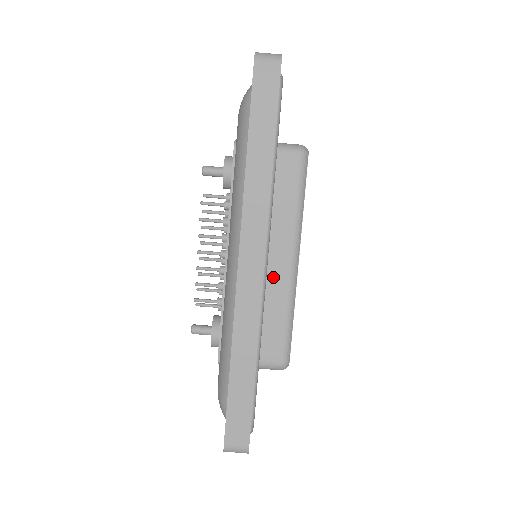
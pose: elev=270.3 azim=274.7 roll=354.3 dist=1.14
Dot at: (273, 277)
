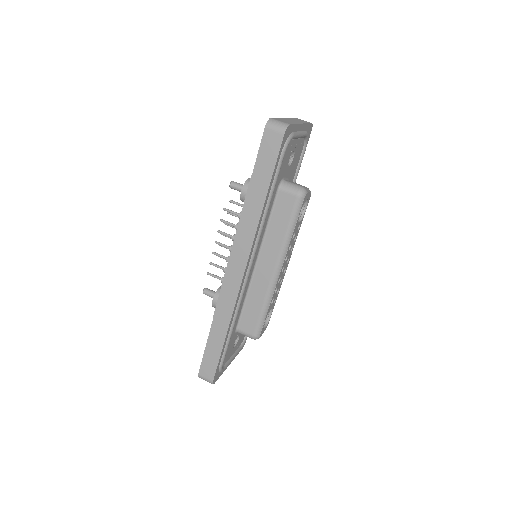
Dot at: (259, 277)
